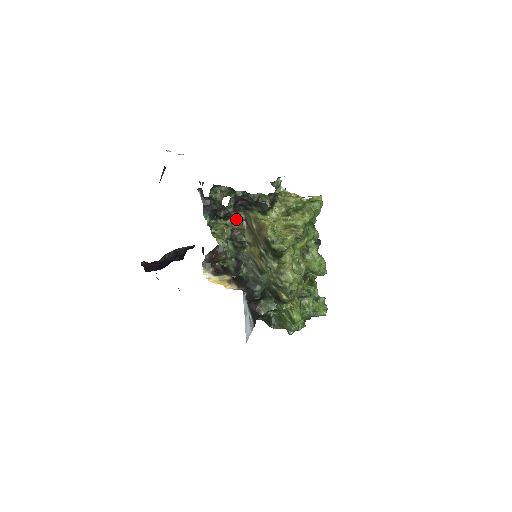
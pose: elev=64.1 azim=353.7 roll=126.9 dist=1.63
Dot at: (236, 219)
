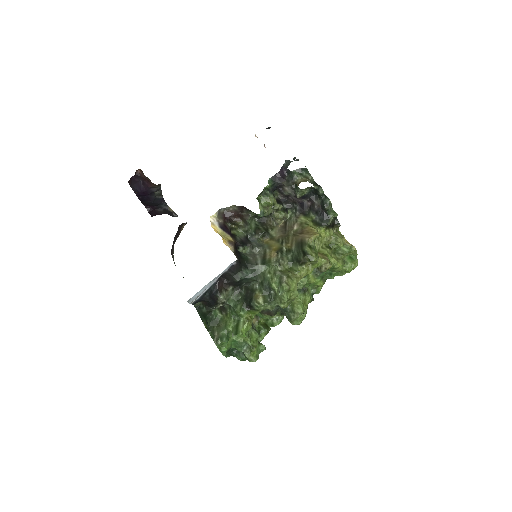
Dot at: (283, 211)
